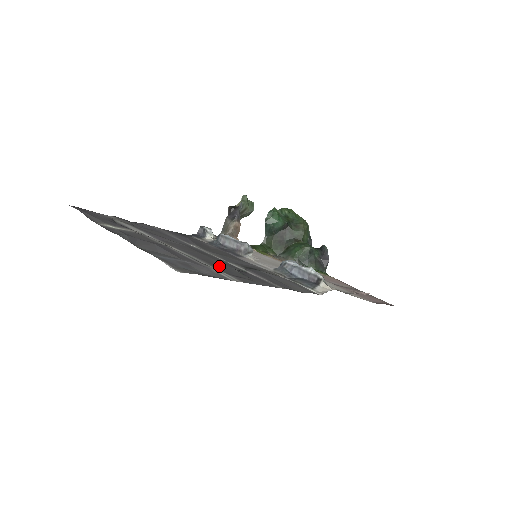
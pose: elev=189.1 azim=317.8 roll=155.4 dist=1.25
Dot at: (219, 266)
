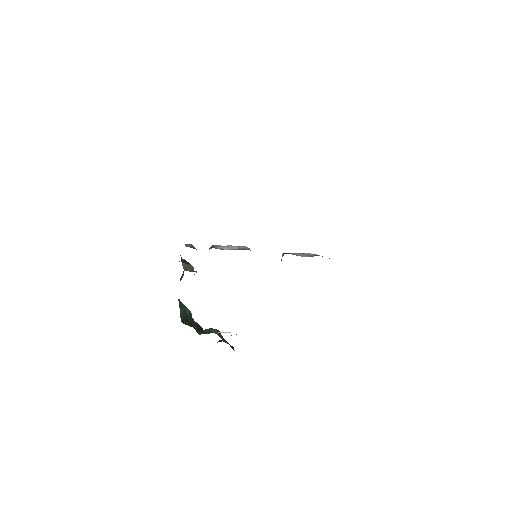
Dot at: occluded
